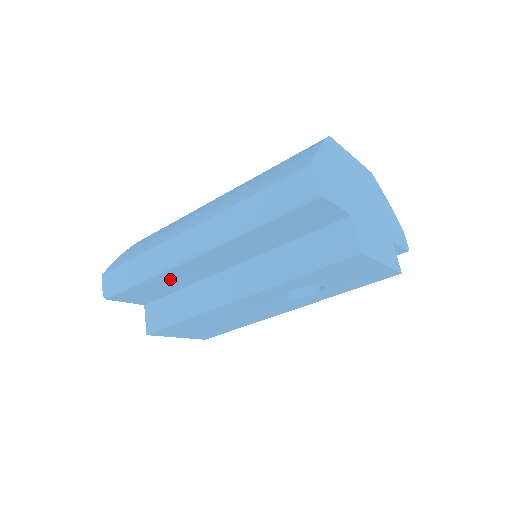
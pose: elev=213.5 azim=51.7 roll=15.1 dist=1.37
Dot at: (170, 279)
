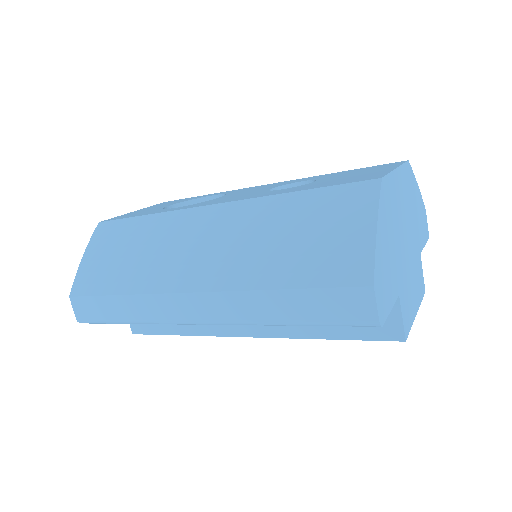
Dot at: occluded
